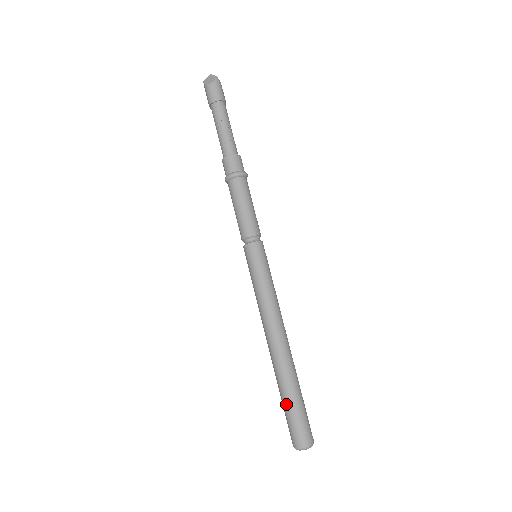
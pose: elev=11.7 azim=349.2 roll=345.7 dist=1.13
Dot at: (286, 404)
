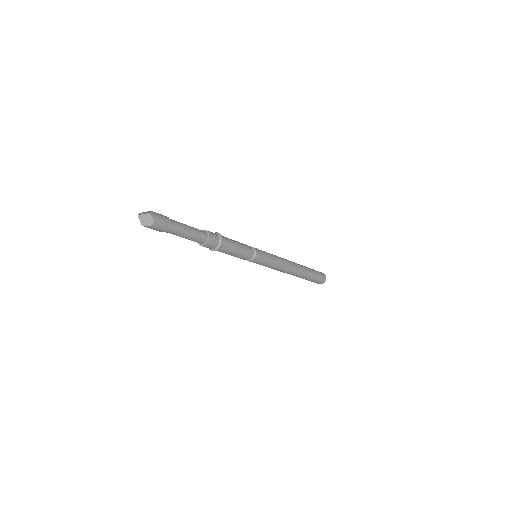
Dot at: (311, 280)
